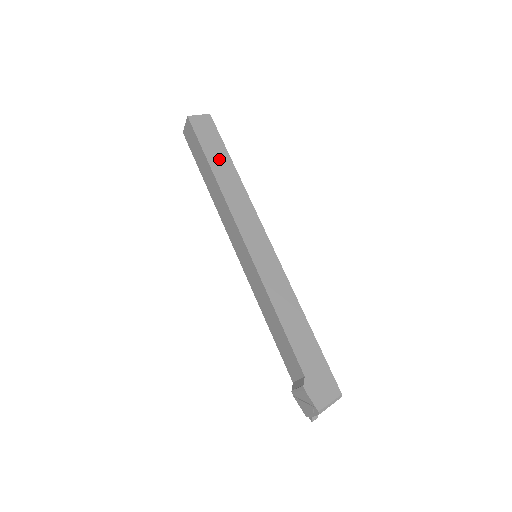
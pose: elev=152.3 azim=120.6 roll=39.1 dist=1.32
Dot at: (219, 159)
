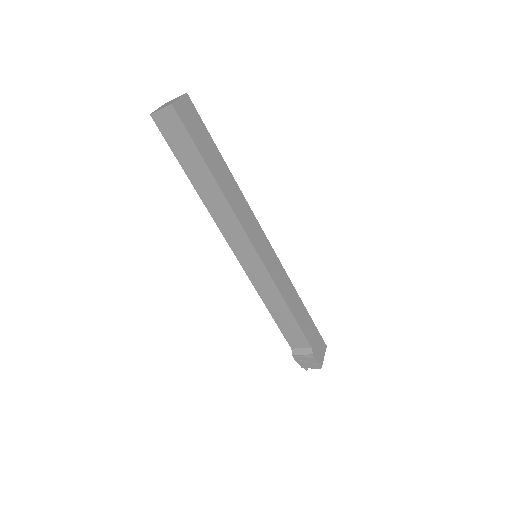
Dot at: (214, 159)
